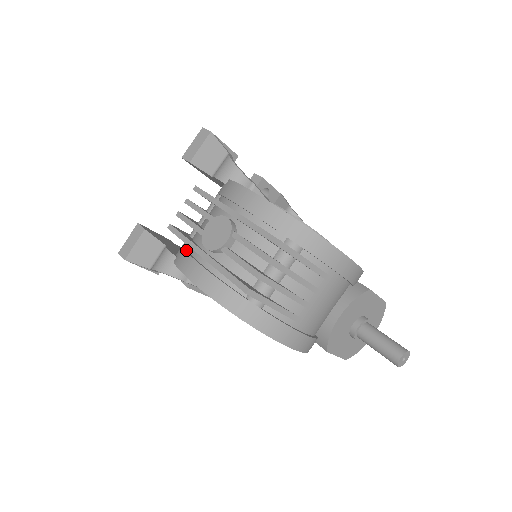
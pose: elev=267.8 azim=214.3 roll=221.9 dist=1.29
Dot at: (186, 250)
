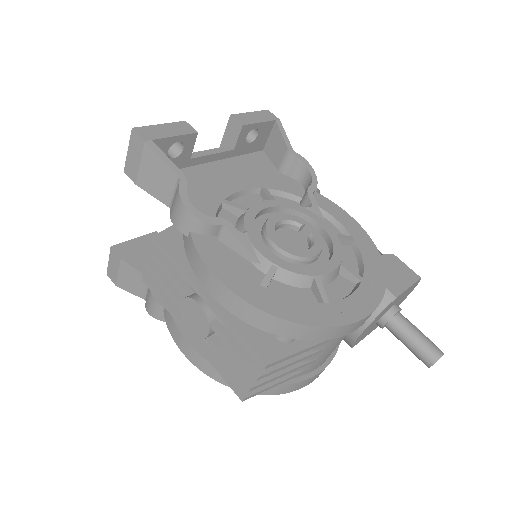
Dot at: occluded
